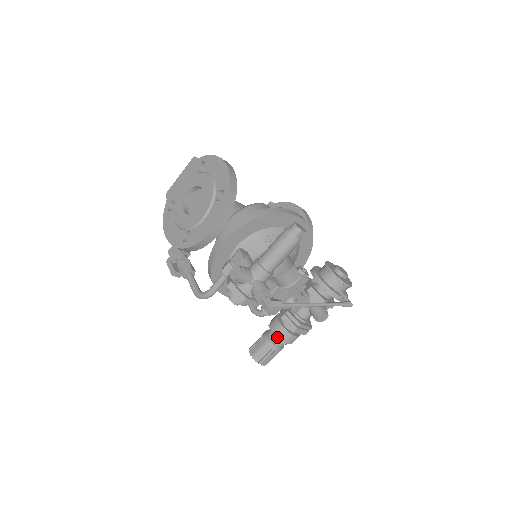
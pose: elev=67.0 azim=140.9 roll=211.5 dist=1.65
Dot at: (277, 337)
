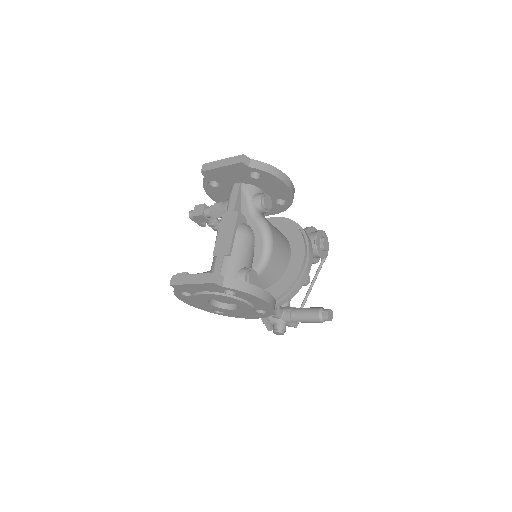
Dot at: occluded
